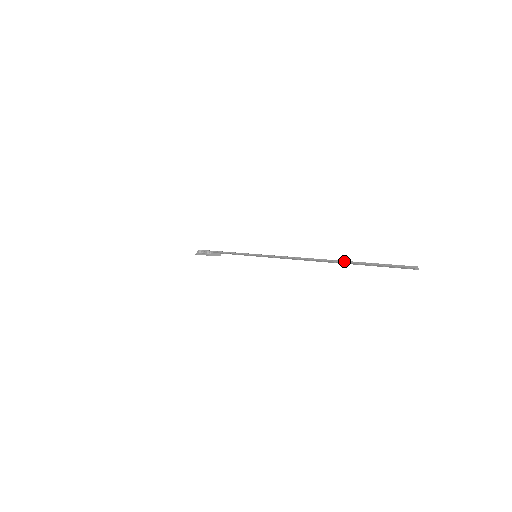
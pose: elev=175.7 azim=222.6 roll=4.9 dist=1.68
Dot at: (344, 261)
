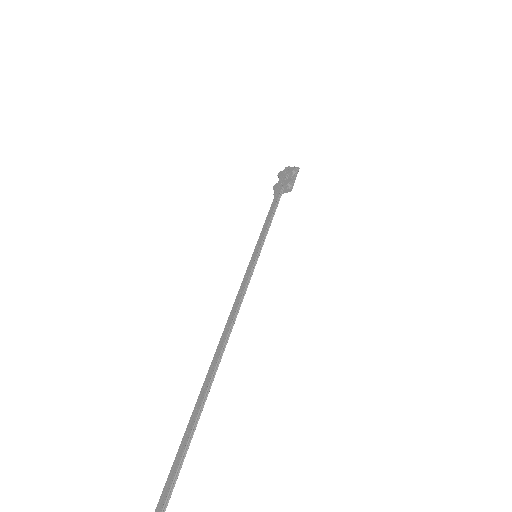
Dot at: (195, 404)
